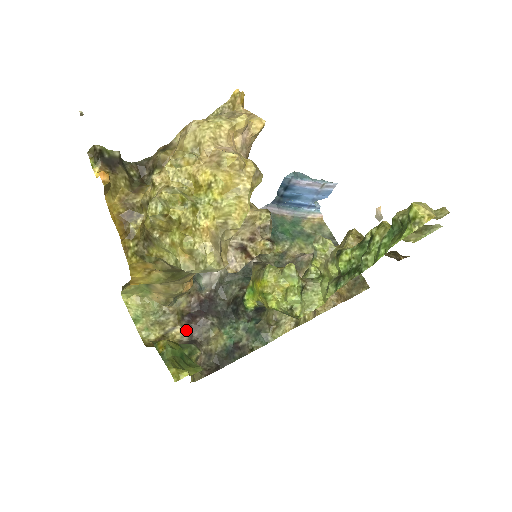
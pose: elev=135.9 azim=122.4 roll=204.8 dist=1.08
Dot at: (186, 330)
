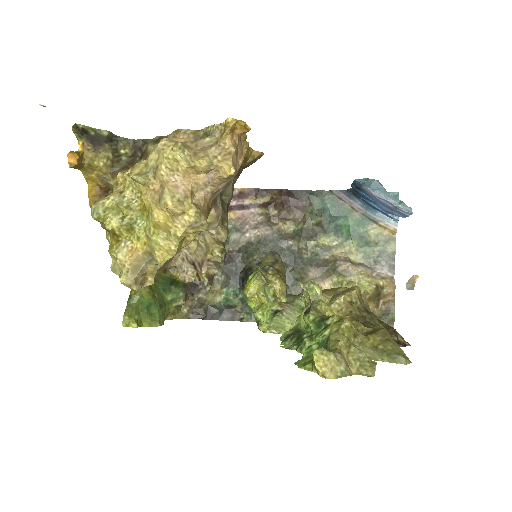
Dot at: occluded
